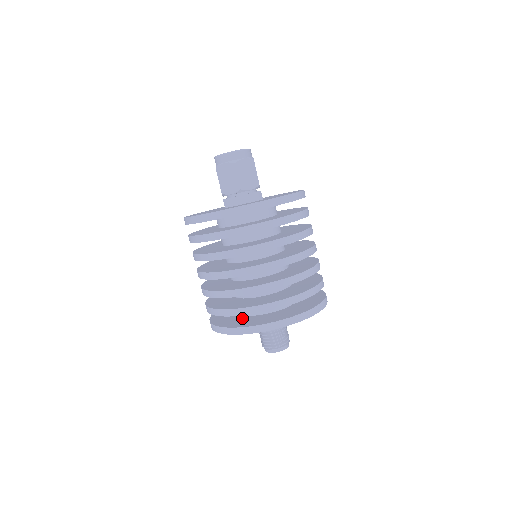
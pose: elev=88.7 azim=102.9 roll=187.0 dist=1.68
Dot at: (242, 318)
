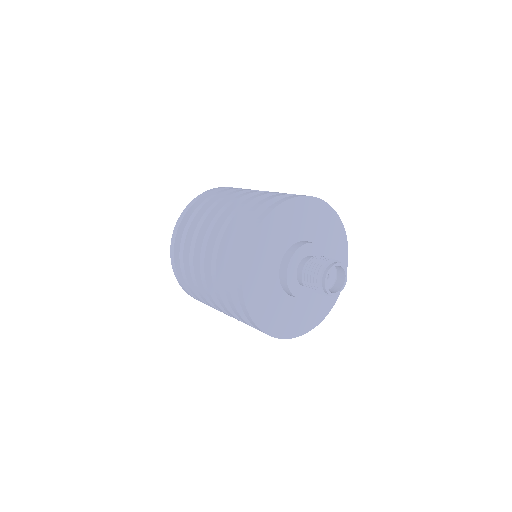
Dot at: occluded
